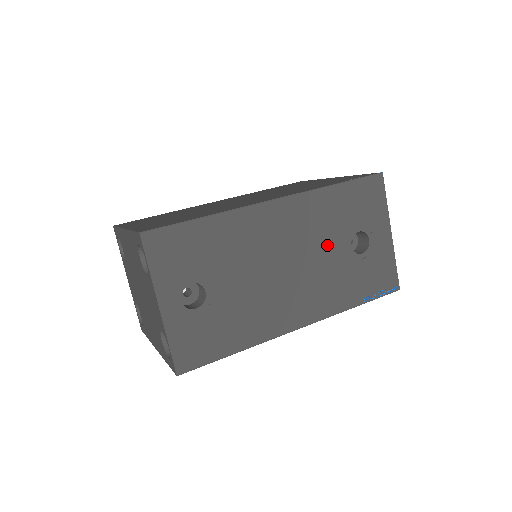
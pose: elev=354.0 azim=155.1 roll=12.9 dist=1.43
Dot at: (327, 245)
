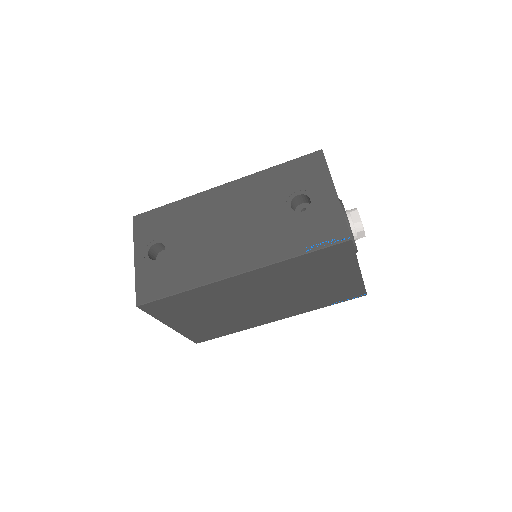
Dot at: (266, 209)
